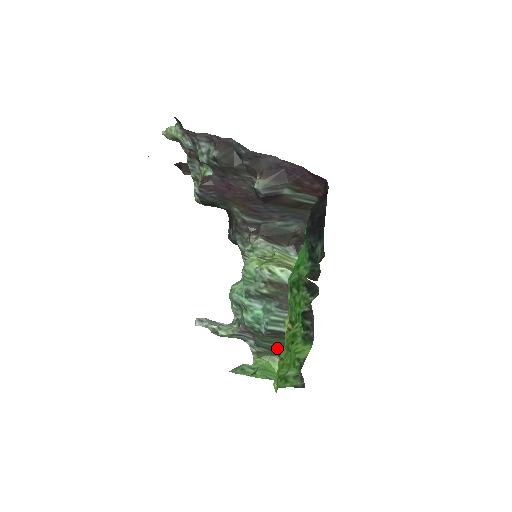
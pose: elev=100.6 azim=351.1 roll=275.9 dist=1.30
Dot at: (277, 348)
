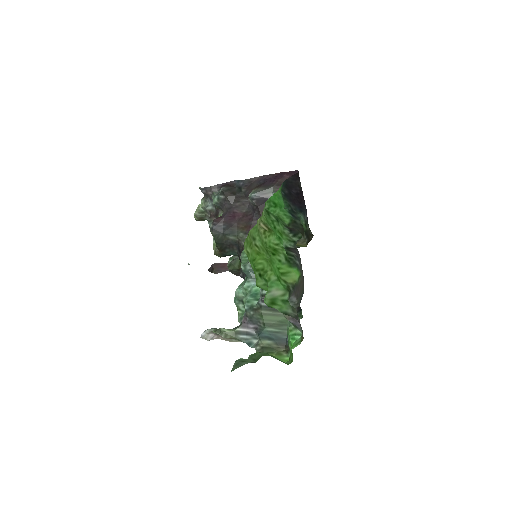
Dot at: (281, 335)
